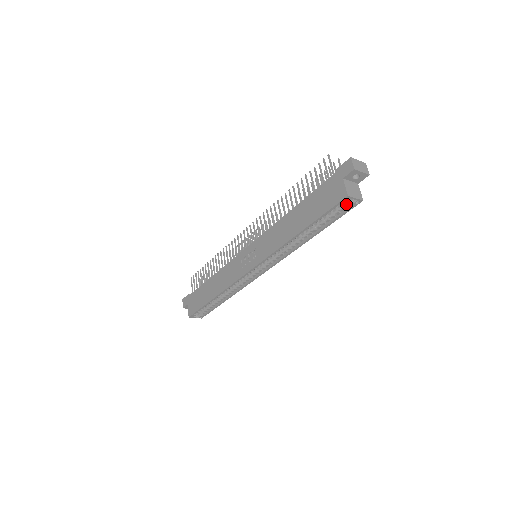
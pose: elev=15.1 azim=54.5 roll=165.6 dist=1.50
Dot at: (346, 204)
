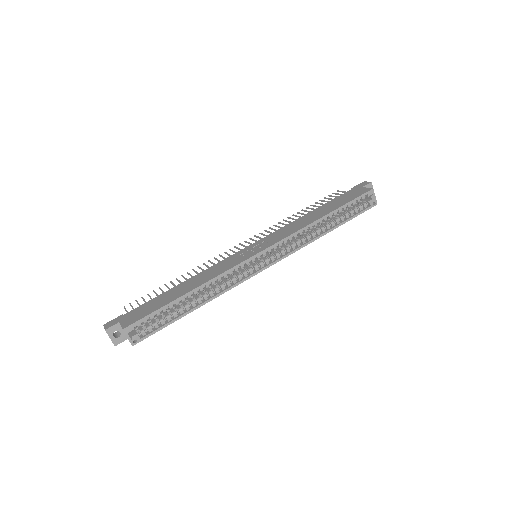
Dot at: (365, 203)
